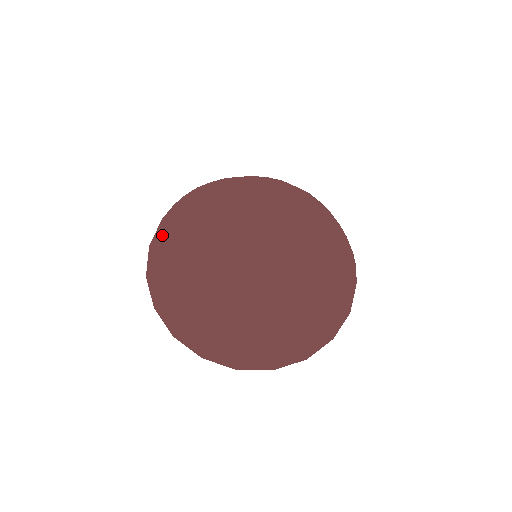
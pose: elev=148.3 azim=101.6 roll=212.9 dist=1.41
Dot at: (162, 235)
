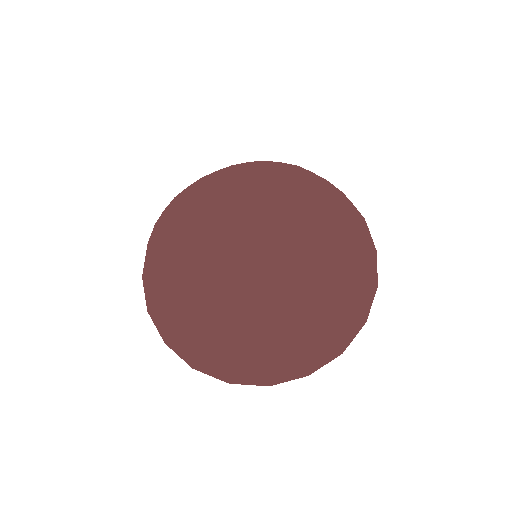
Dot at: (150, 263)
